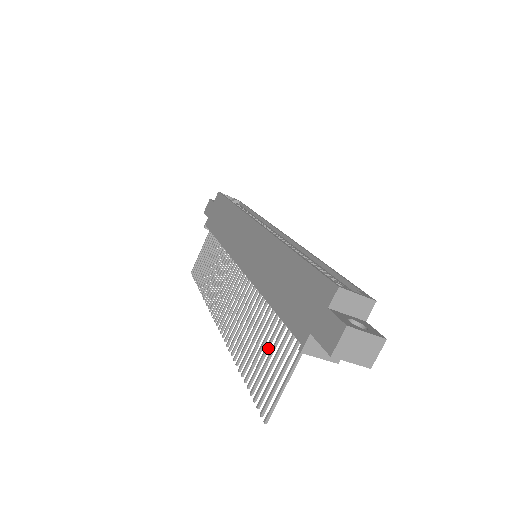
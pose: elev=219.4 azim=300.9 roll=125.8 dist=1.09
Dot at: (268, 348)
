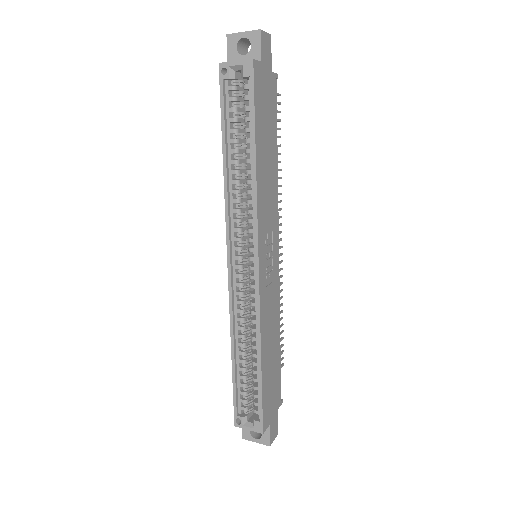
Dot at: occluded
